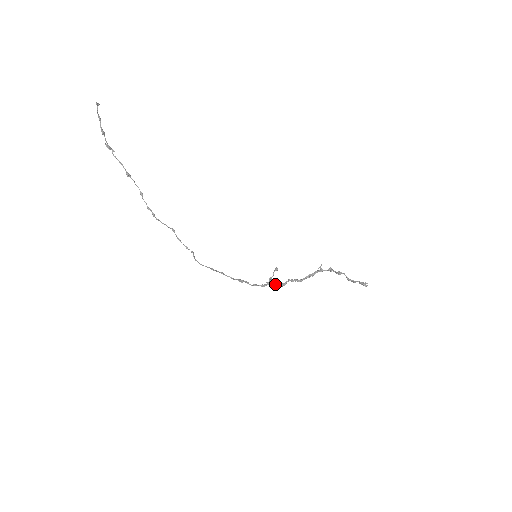
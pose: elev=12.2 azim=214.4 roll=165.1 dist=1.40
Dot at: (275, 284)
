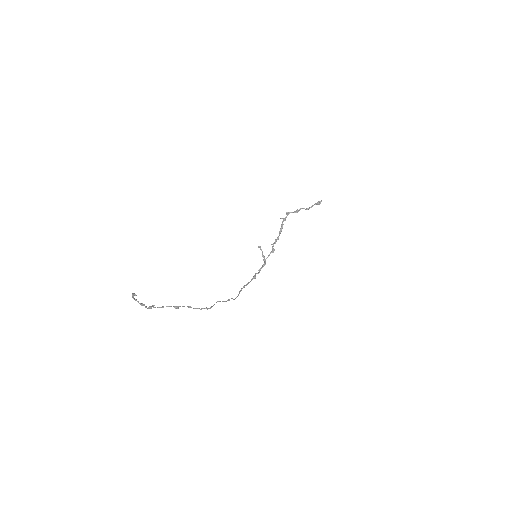
Dot at: occluded
